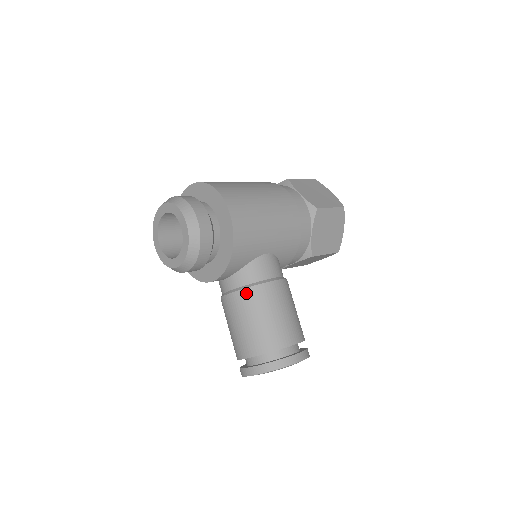
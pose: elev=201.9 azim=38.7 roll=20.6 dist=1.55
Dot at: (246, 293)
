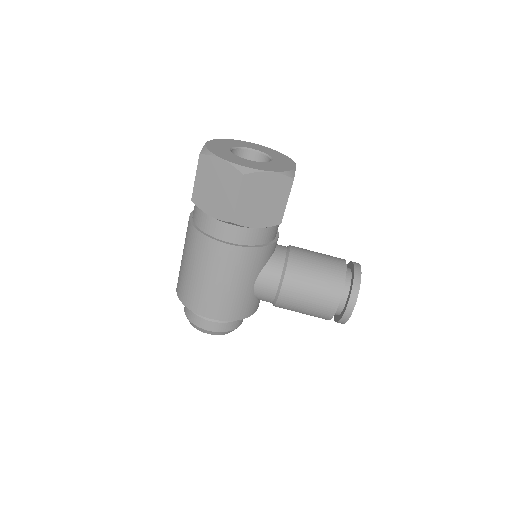
Dot at: occluded
